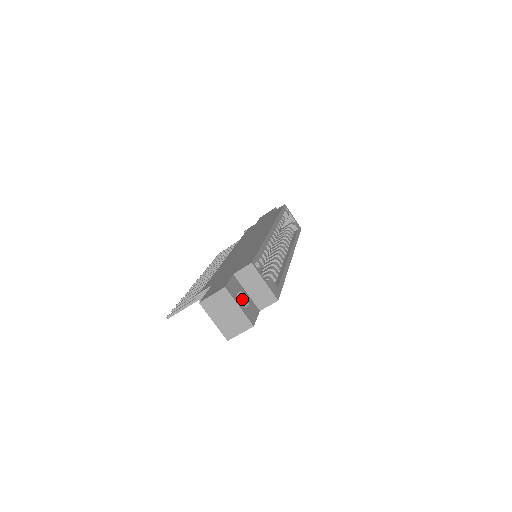
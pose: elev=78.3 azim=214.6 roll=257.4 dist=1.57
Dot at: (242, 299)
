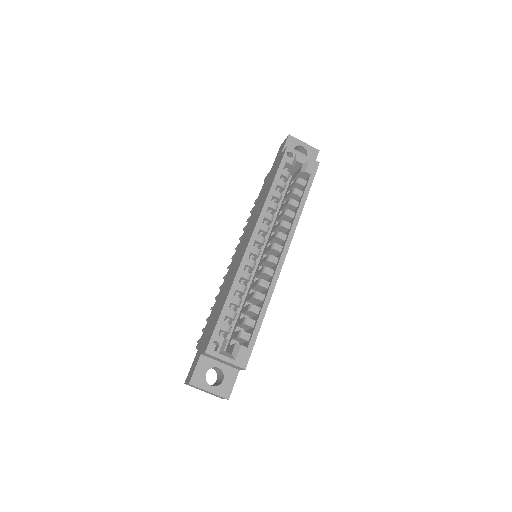
Dot at: (218, 369)
